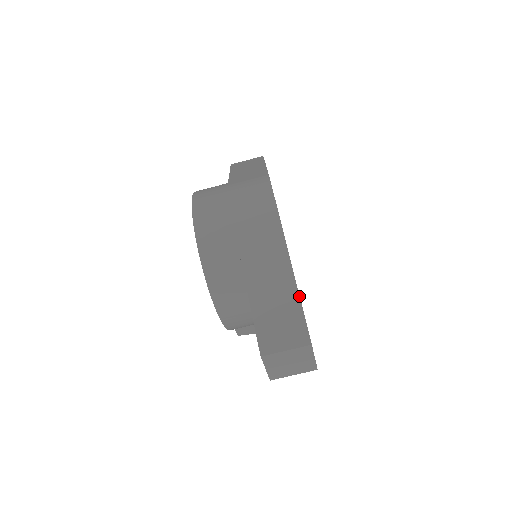
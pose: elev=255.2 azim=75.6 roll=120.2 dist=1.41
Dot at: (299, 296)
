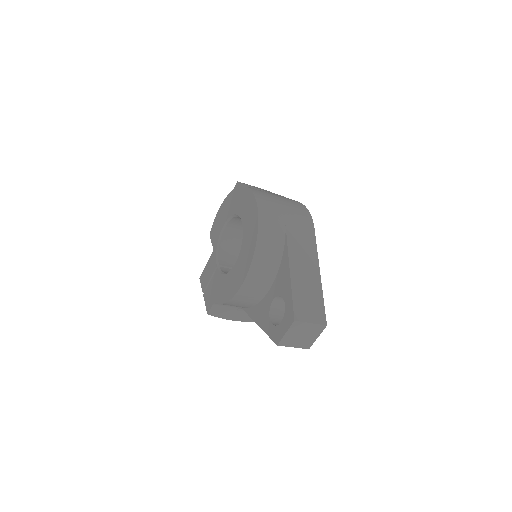
Dot at: (322, 290)
